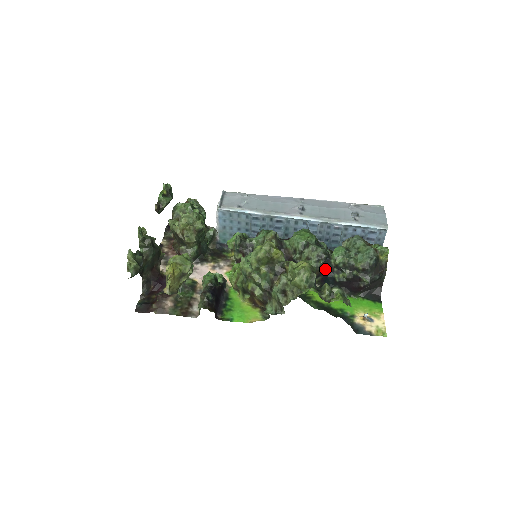
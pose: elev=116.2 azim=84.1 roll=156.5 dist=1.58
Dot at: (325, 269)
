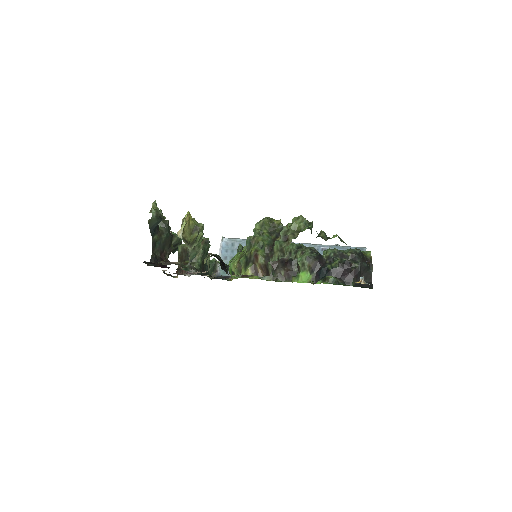
Dot at: (318, 261)
